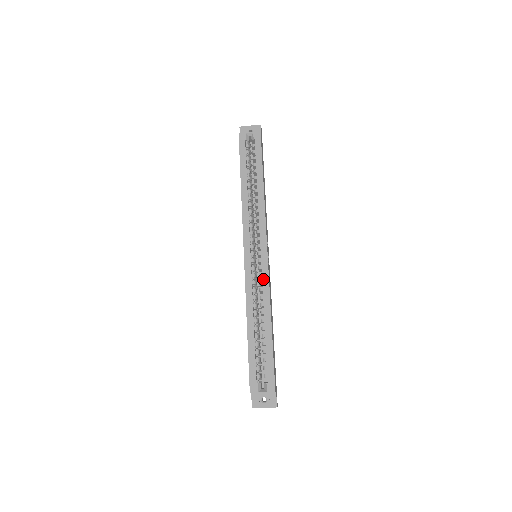
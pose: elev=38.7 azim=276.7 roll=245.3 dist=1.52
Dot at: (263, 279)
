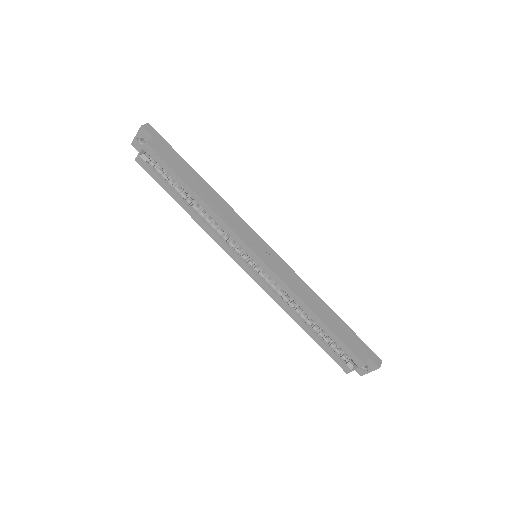
Dot at: (276, 282)
